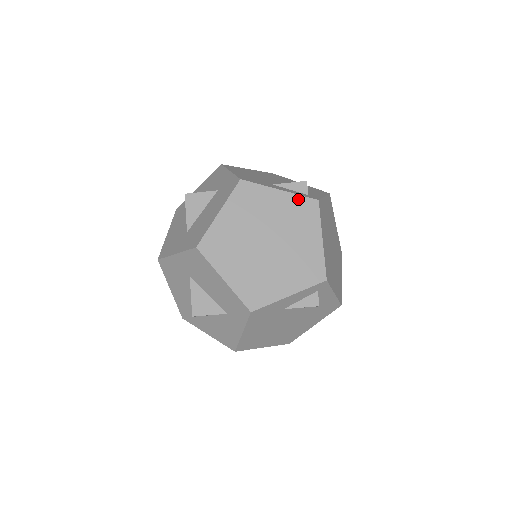
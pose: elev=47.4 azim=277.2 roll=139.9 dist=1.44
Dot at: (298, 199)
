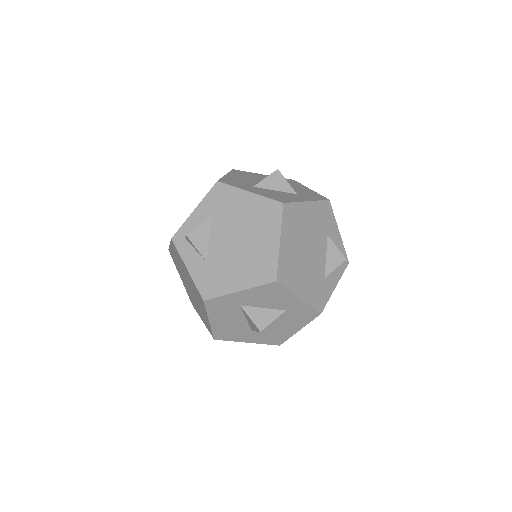
Dot at: occluded
